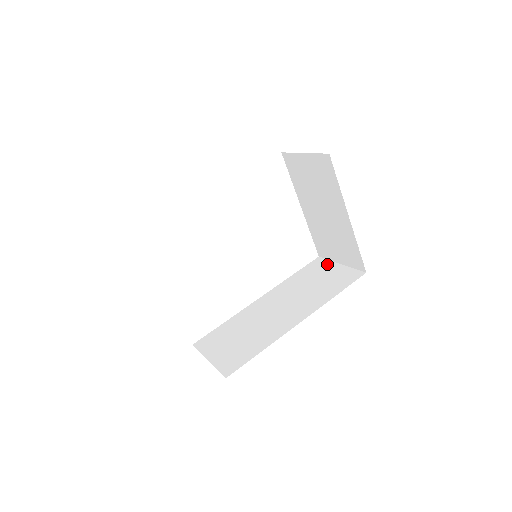
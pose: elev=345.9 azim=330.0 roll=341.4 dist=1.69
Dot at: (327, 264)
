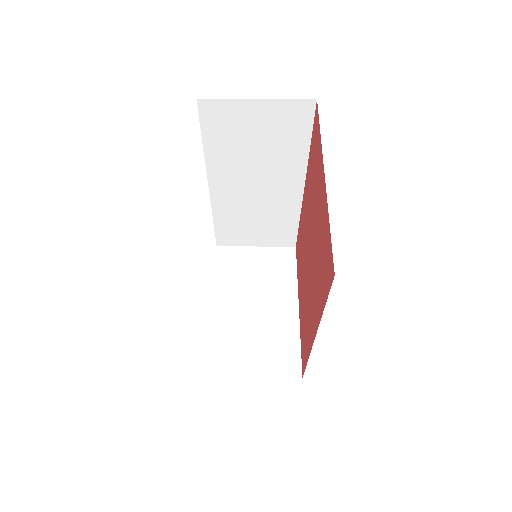
Dot at: (234, 109)
